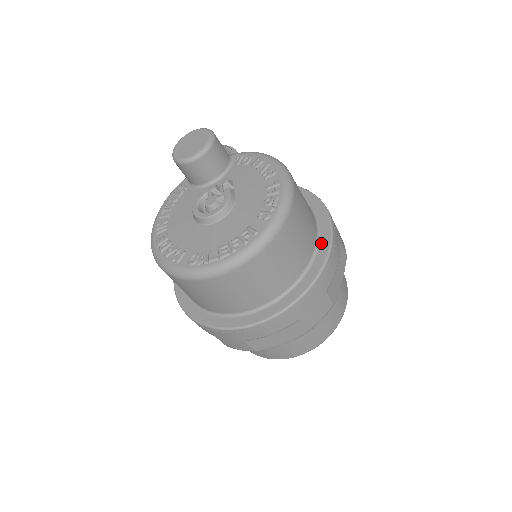
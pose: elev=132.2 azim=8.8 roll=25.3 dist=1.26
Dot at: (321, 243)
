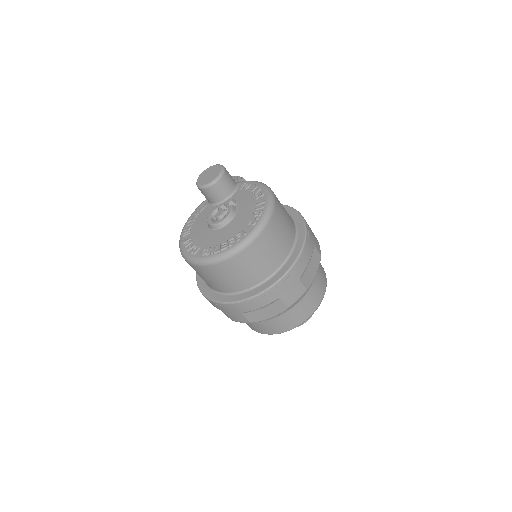
Dot at: (297, 245)
